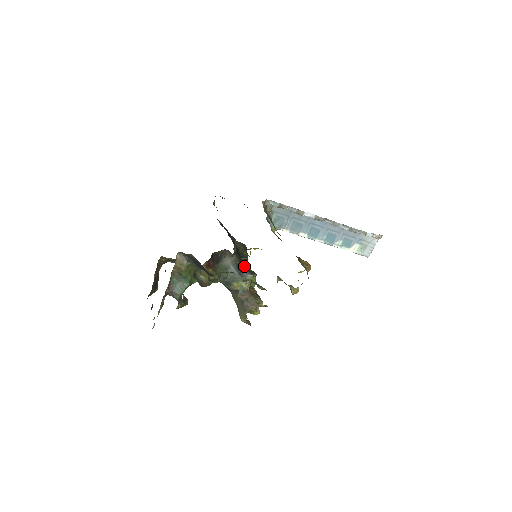
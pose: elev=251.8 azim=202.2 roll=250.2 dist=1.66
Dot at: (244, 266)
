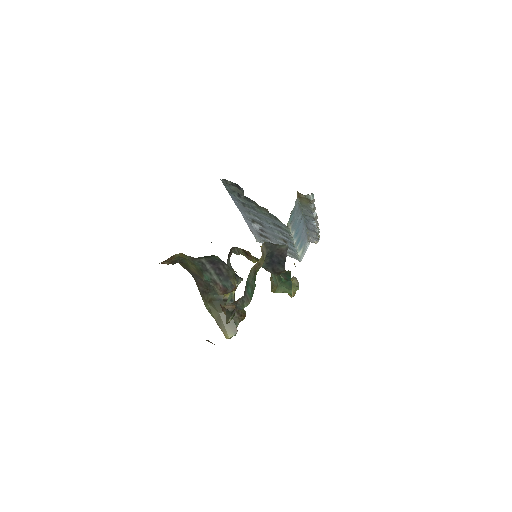
Dot at: occluded
